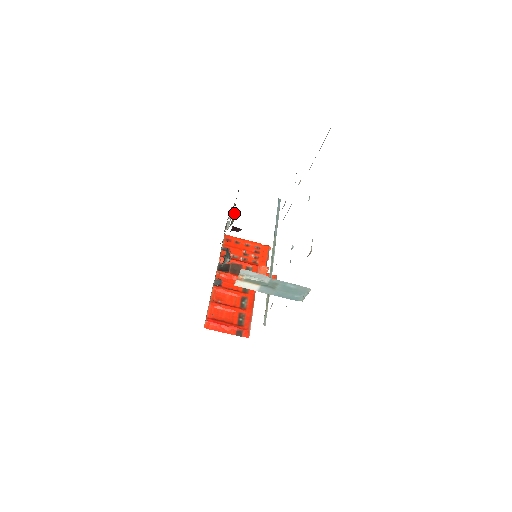
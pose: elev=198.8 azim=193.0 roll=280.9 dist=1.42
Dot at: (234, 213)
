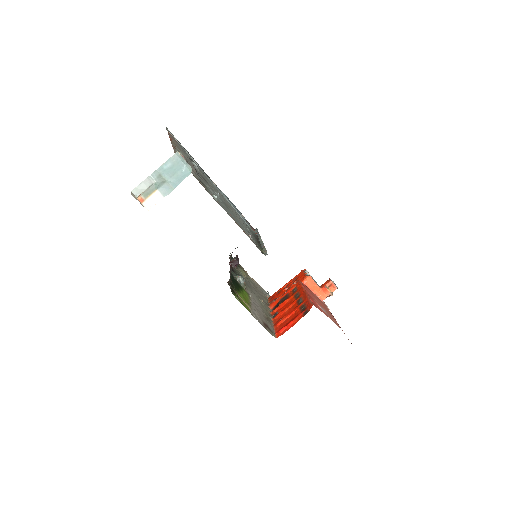
Dot at: (238, 267)
